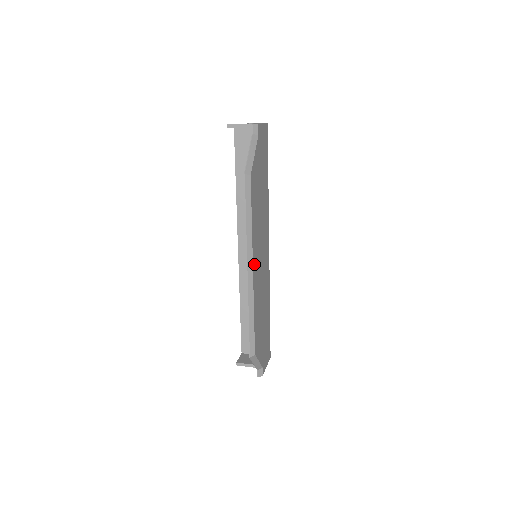
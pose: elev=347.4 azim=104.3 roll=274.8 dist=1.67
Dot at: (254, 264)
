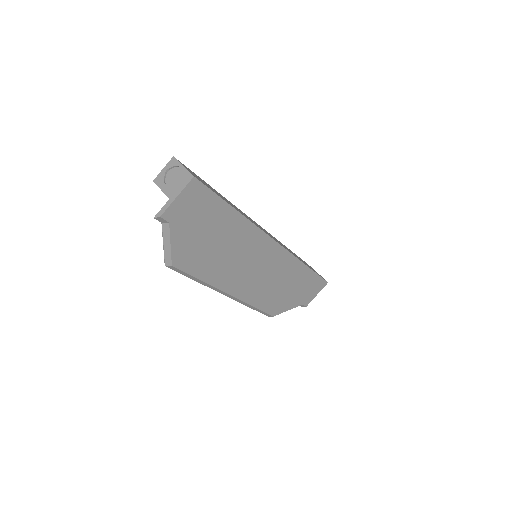
Dot at: (232, 289)
